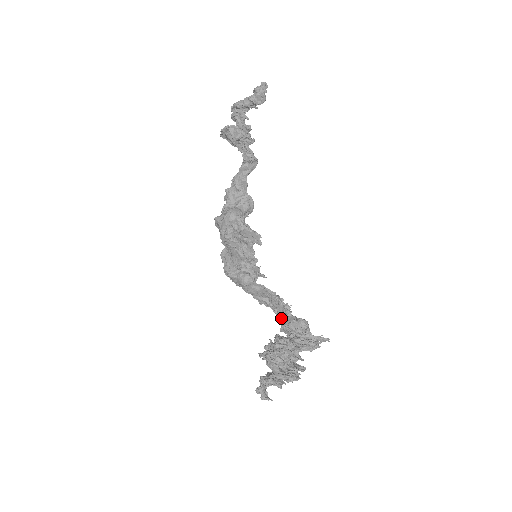
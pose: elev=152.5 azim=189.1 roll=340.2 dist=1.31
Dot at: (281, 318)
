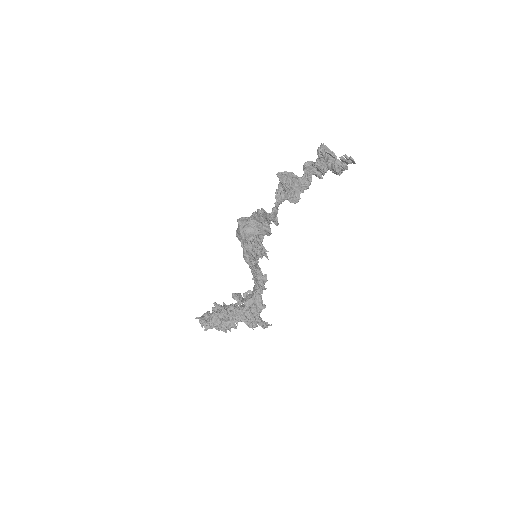
Dot at: (253, 291)
